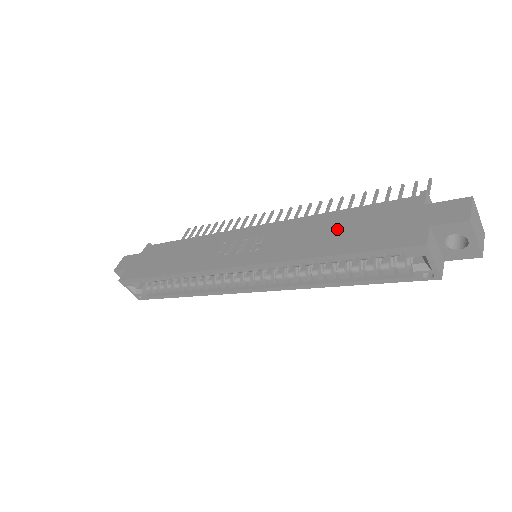
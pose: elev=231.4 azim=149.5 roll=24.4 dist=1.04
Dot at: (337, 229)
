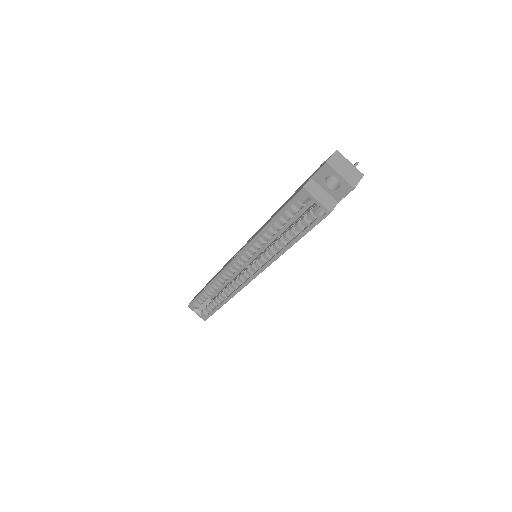
Dot at: (279, 209)
